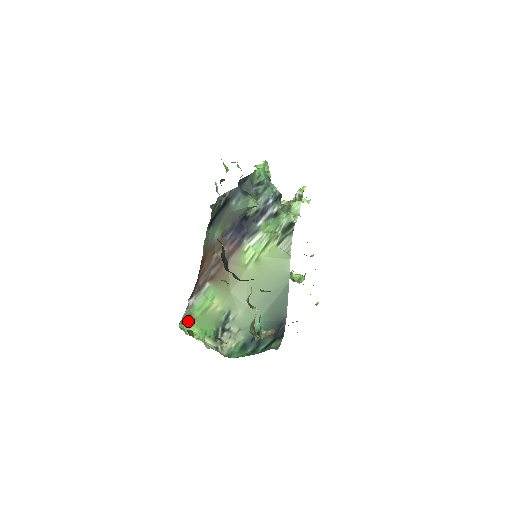
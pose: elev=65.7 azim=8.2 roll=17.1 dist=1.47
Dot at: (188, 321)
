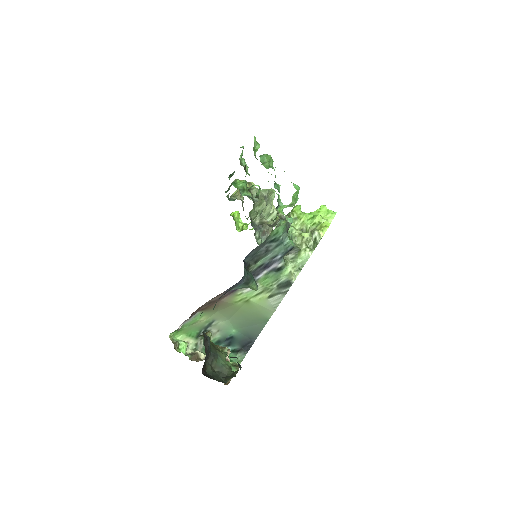
Dot at: (177, 331)
